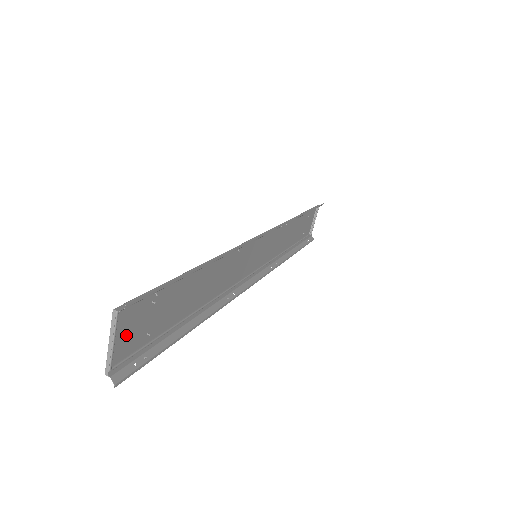
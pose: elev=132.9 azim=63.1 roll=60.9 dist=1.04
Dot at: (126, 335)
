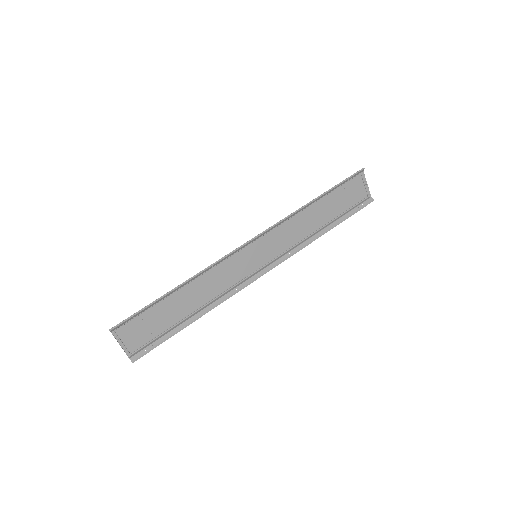
Dot at: (132, 338)
